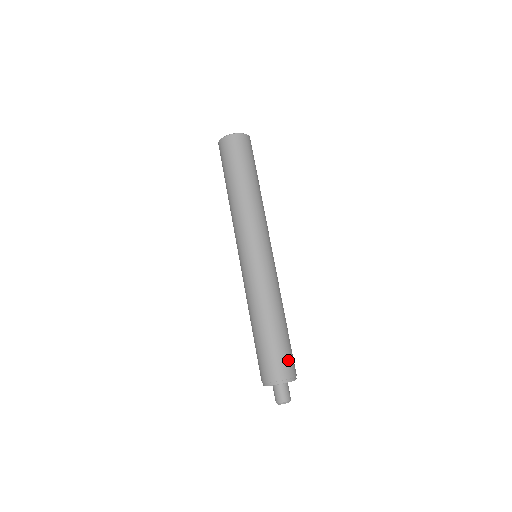
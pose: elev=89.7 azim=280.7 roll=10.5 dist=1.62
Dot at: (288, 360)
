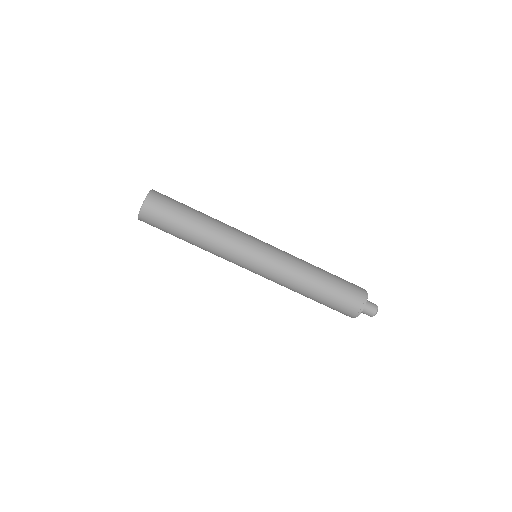
Dot at: (352, 286)
